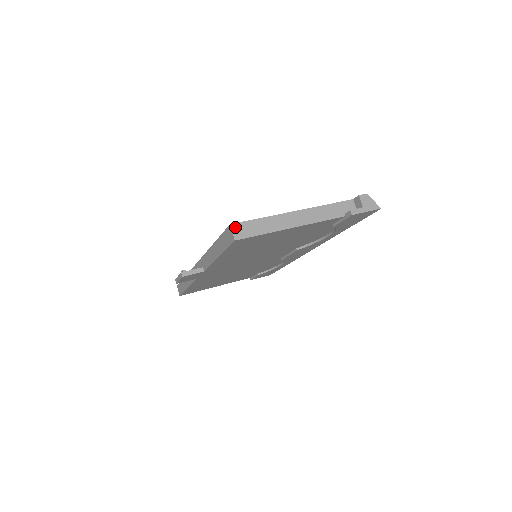
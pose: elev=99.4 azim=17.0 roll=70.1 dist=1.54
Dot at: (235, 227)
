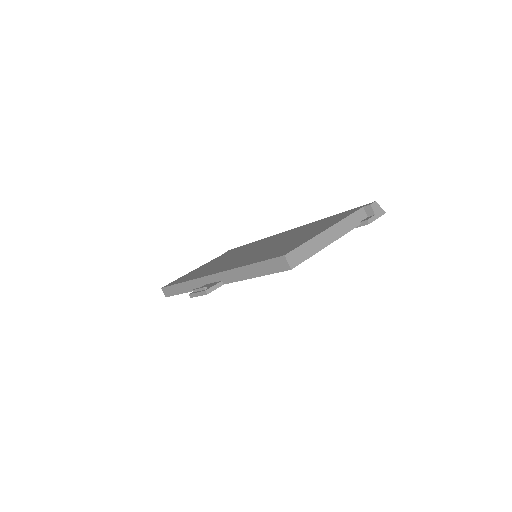
Dot at: (289, 257)
